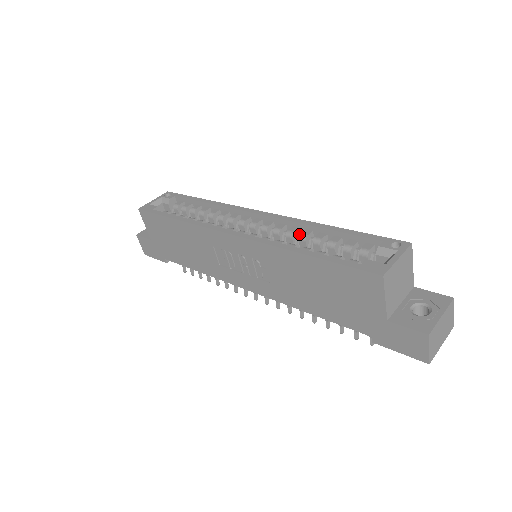
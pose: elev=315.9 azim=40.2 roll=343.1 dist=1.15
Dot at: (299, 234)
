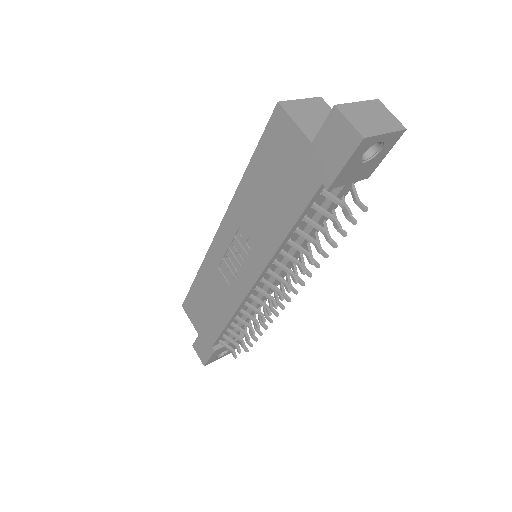
Dot at: occluded
